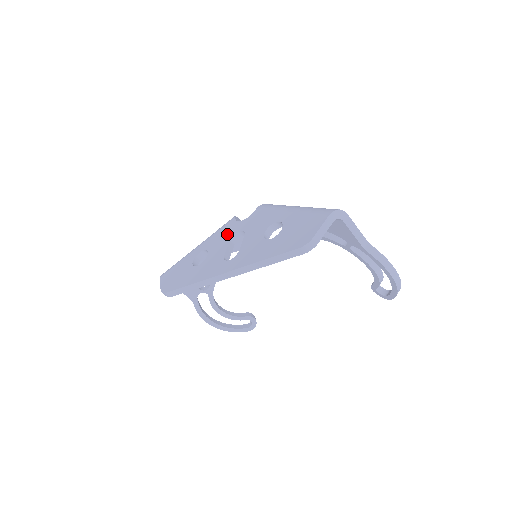
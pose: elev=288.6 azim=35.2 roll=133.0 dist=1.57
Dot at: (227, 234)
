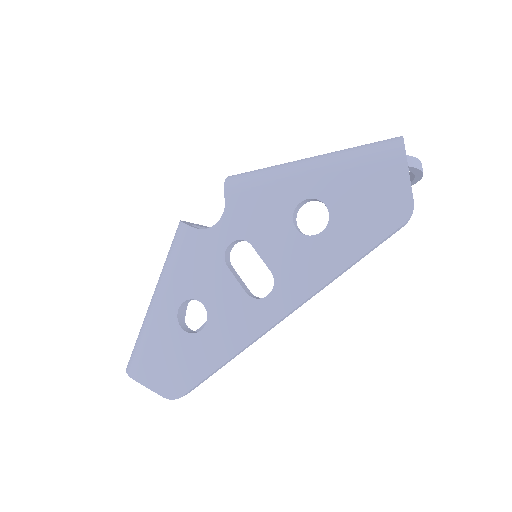
Dot at: (208, 258)
